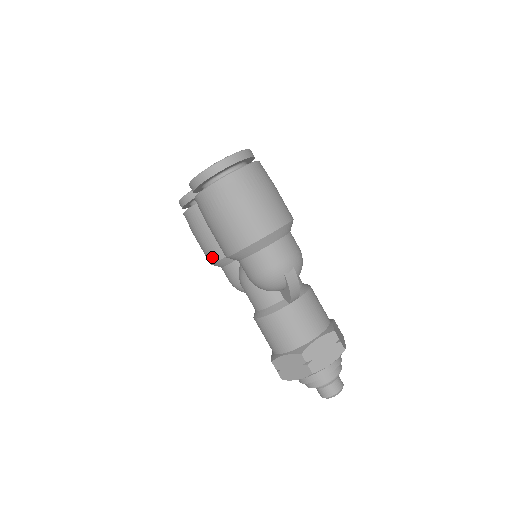
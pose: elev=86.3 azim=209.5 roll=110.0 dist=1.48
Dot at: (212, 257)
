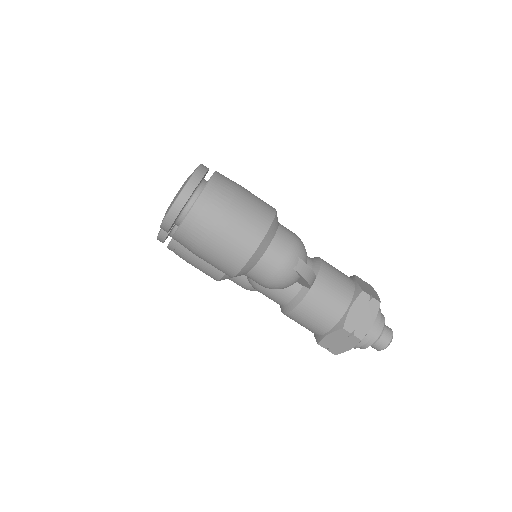
Dot at: (215, 276)
